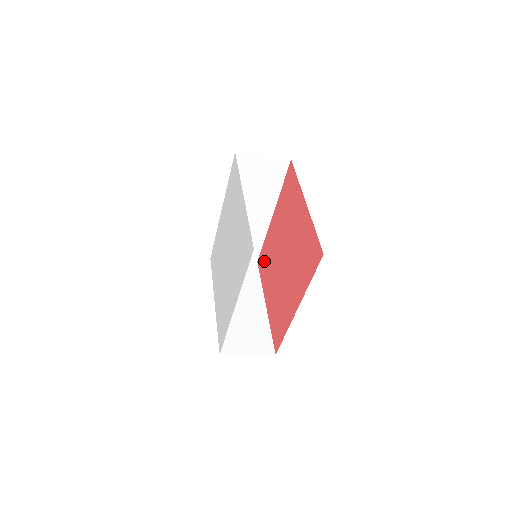
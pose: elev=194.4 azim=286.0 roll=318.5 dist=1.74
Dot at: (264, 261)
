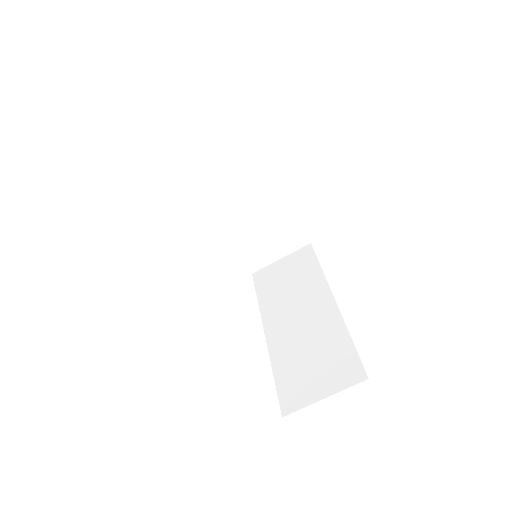
Dot at: occluded
